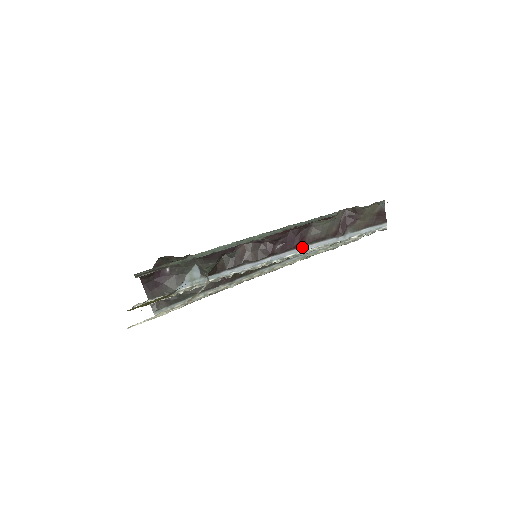
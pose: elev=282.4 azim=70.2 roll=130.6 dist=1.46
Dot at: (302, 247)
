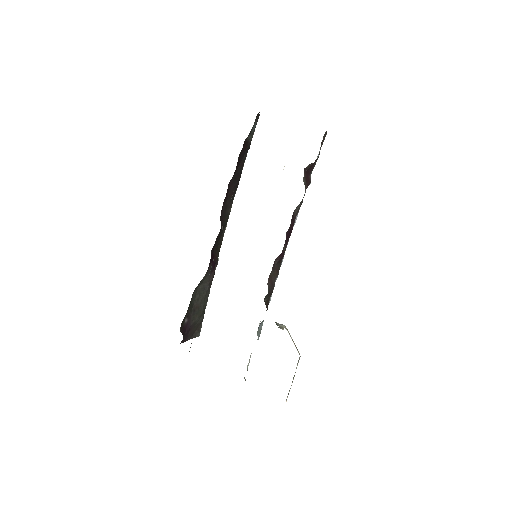
Dot at: (293, 224)
